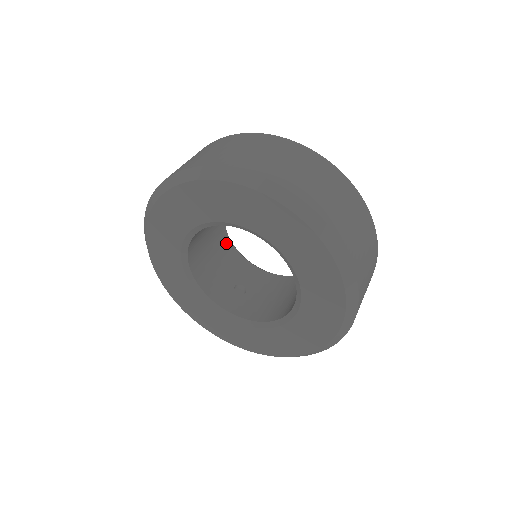
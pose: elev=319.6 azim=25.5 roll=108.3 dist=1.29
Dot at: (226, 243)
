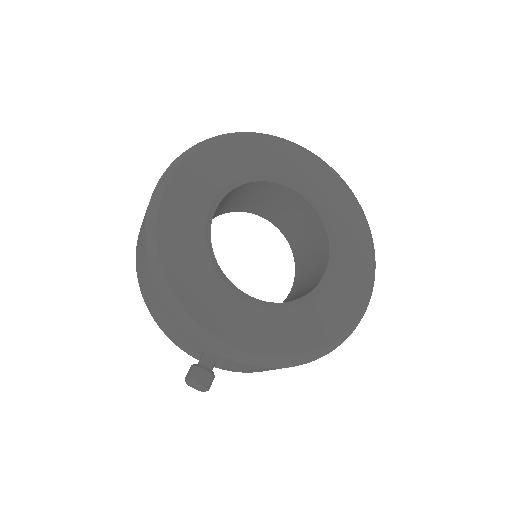
Dot at: occluded
